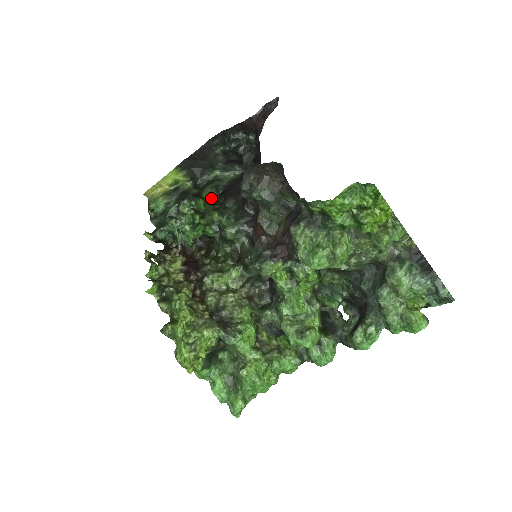
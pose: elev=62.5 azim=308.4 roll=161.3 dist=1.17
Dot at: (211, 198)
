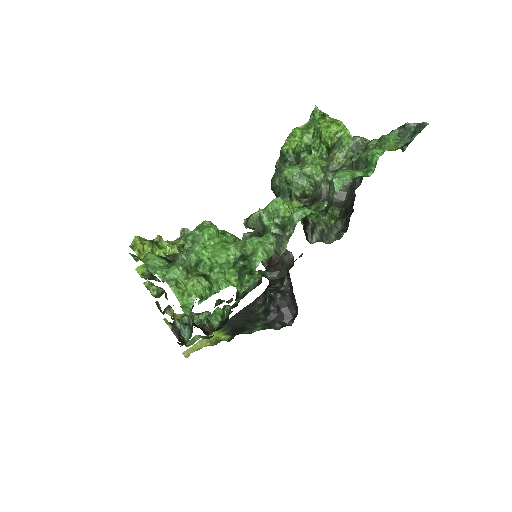
Dot at: occluded
